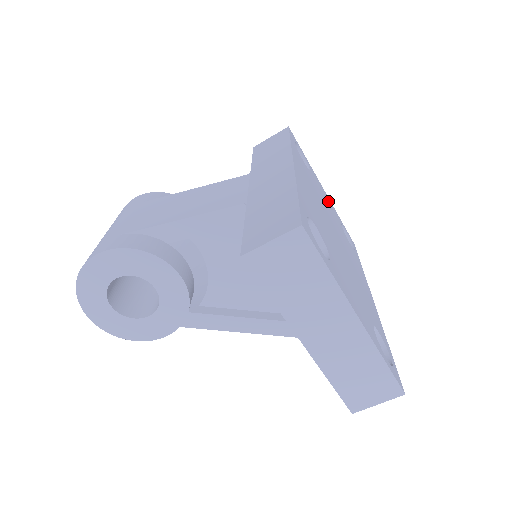
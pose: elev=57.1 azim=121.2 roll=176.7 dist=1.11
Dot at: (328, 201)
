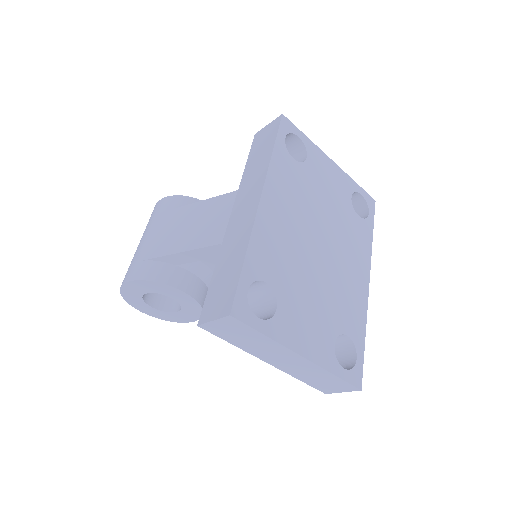
Dot at: (334, 178)
